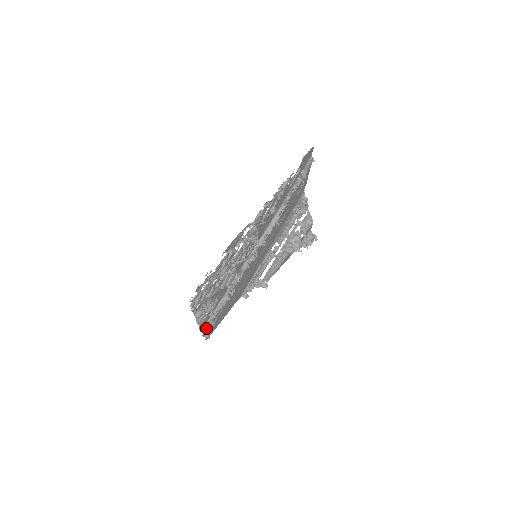
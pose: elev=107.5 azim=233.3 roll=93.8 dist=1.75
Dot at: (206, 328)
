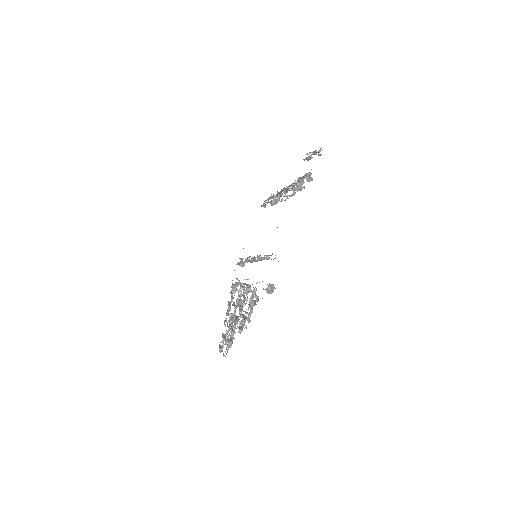
Dot at: (238, 262)
